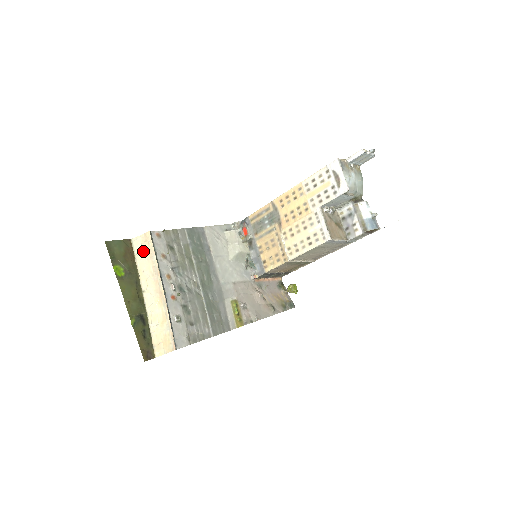
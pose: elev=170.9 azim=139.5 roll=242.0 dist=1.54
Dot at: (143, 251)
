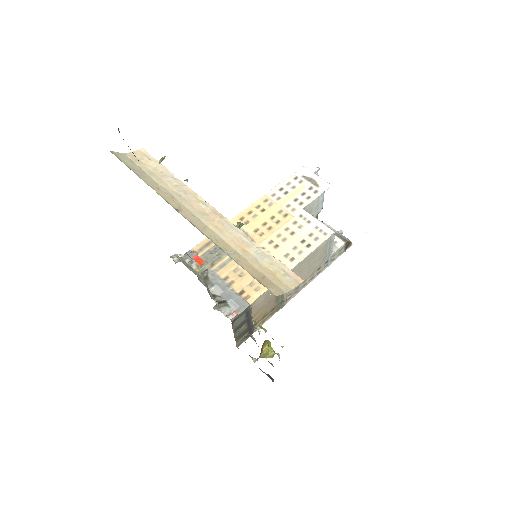
Dot at: (141, 169)
